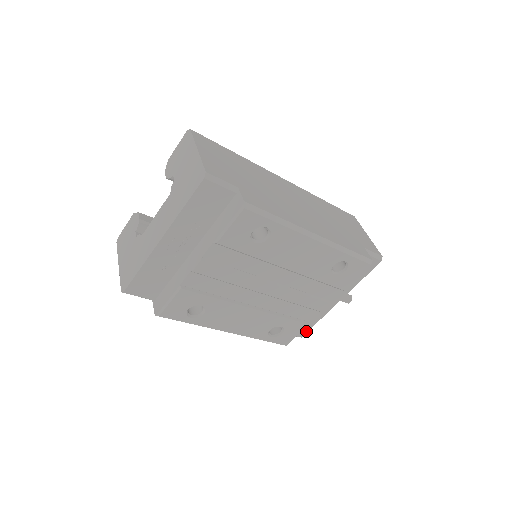
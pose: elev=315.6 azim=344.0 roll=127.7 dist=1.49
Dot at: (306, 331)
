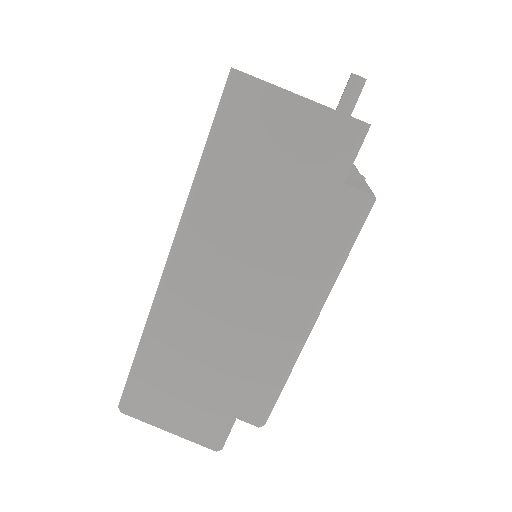
Dot at: occluded
